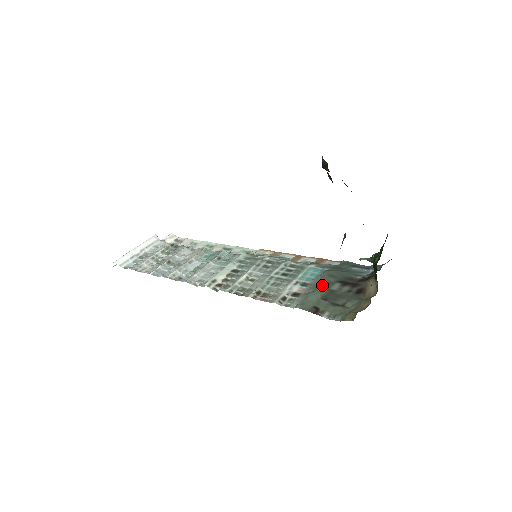
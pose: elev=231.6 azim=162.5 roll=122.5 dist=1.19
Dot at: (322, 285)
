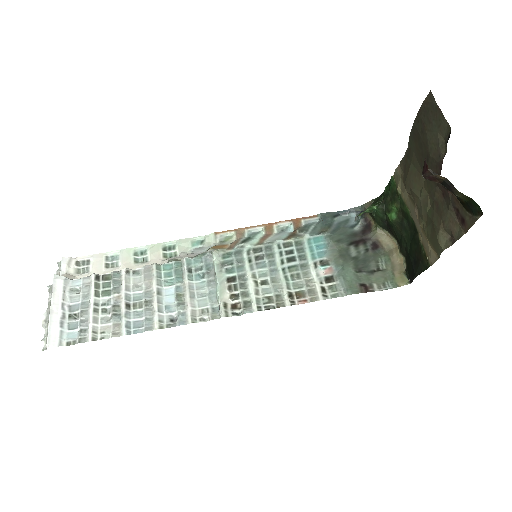
Dot at: (342, 256)
